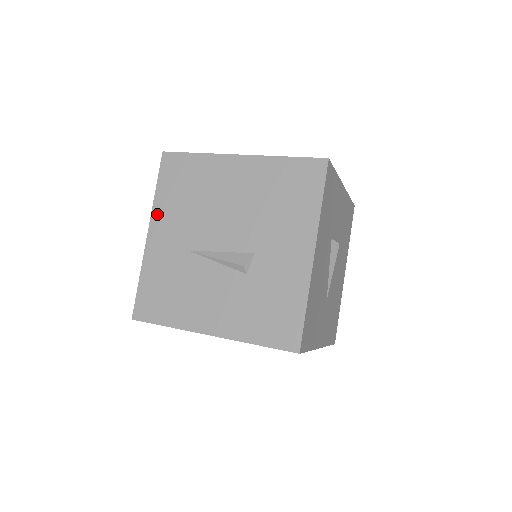
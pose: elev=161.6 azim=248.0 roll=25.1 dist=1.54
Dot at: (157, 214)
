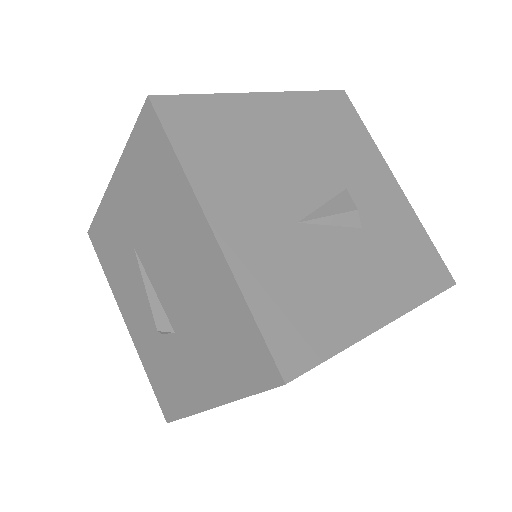
Dot at: (122, 171)
